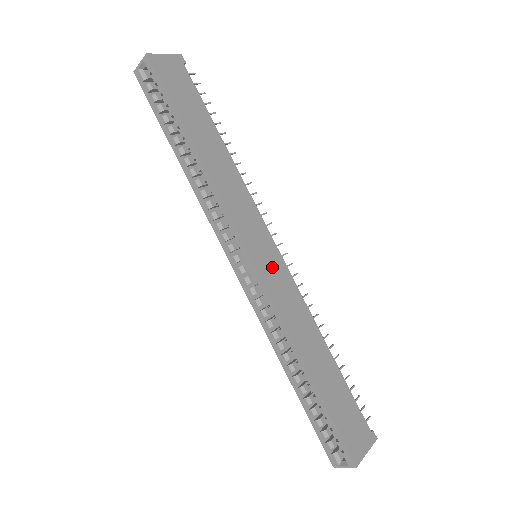
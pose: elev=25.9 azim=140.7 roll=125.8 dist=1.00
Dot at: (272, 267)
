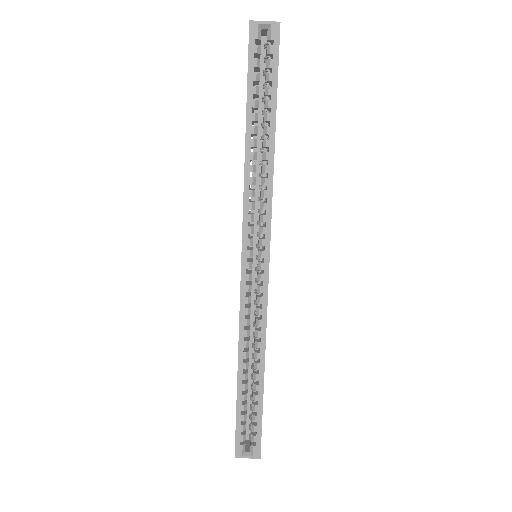
Dot at: occluded
